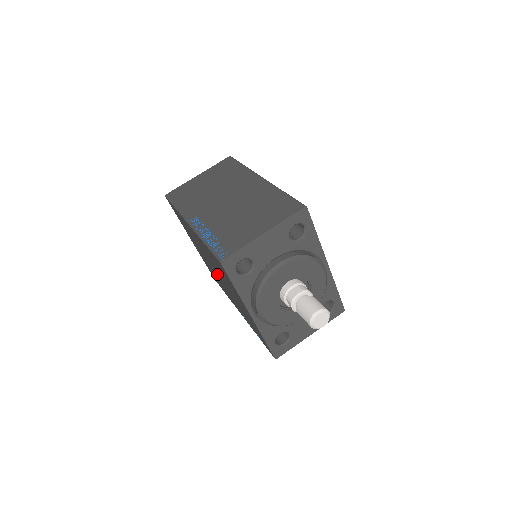
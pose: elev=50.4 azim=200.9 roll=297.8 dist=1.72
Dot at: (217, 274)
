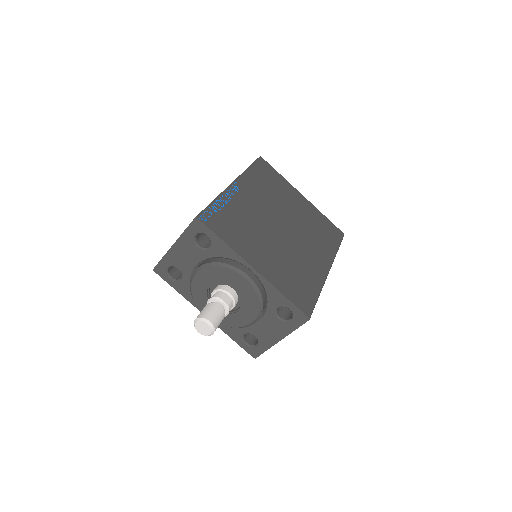
Dot at: occluded
